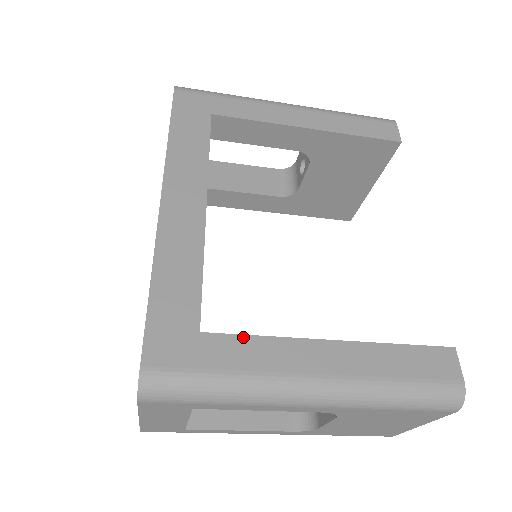
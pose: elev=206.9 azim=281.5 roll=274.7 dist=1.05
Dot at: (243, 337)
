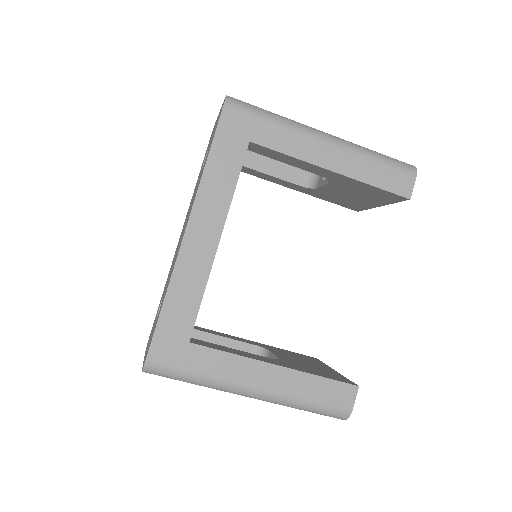
Dot at: (217, 351)
